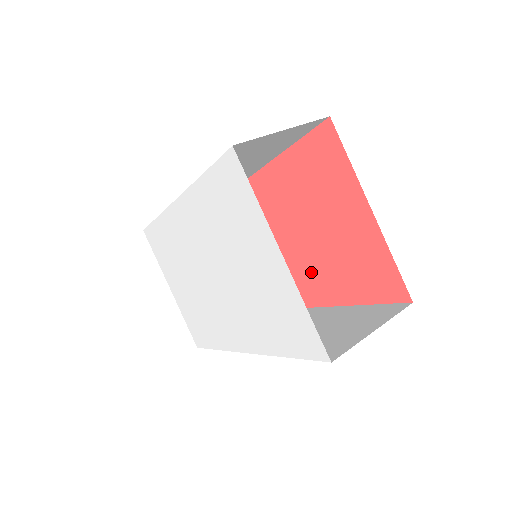
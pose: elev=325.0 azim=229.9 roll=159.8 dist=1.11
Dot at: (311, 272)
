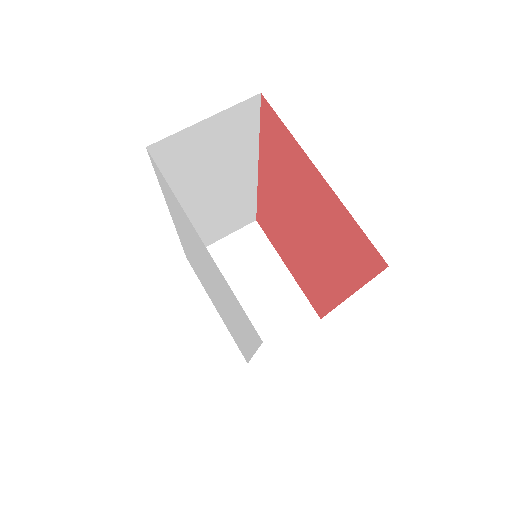
Dot at: (323, 263)
